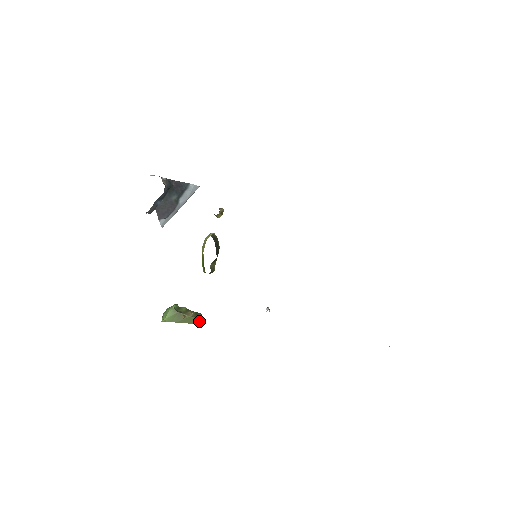
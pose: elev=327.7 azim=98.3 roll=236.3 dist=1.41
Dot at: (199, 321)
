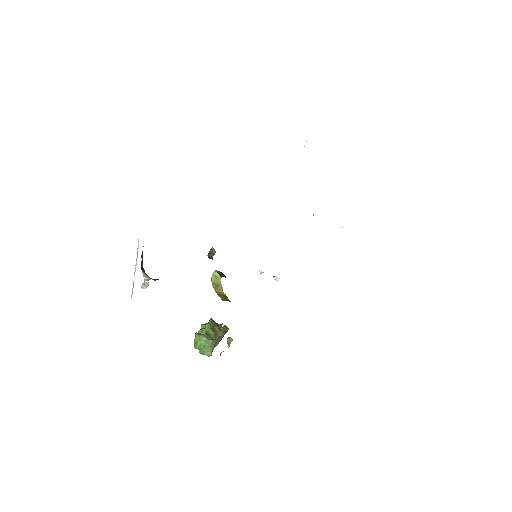
Dot at: (227, 327)
